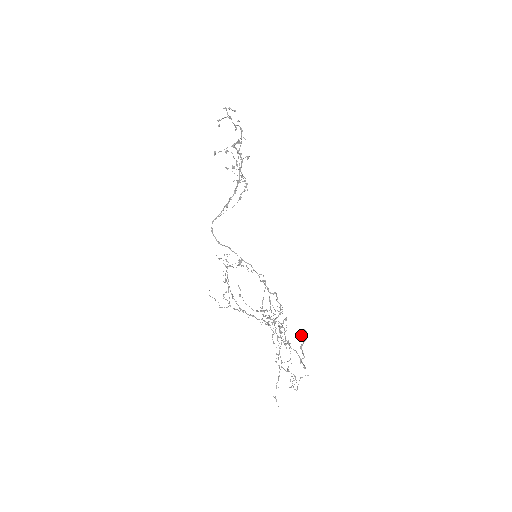
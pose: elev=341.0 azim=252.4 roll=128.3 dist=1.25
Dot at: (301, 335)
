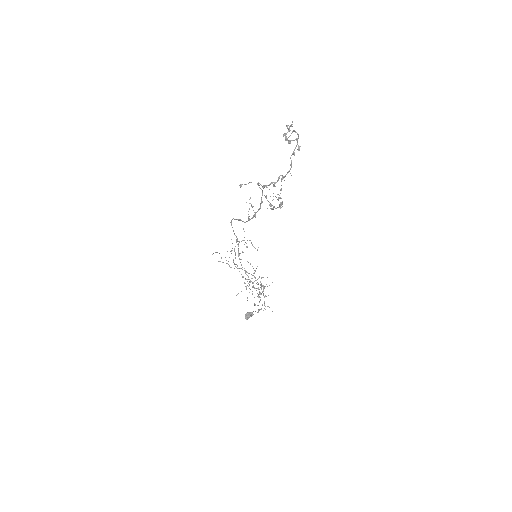
Dot at: (245, 316)
